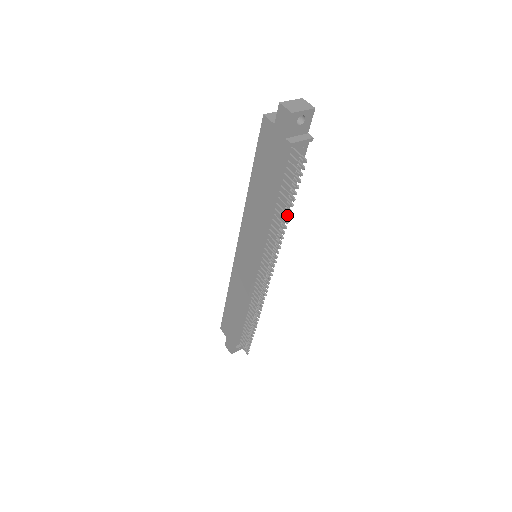
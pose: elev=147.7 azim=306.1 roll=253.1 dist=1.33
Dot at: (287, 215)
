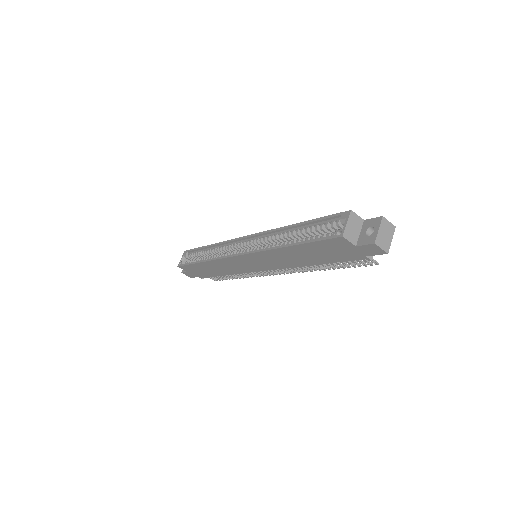
Dot at: (329, 269)
